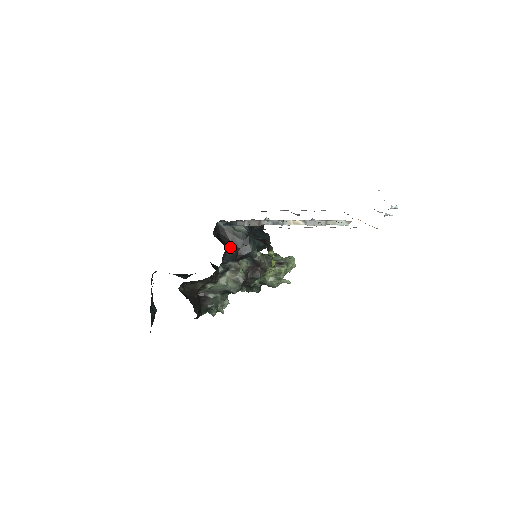
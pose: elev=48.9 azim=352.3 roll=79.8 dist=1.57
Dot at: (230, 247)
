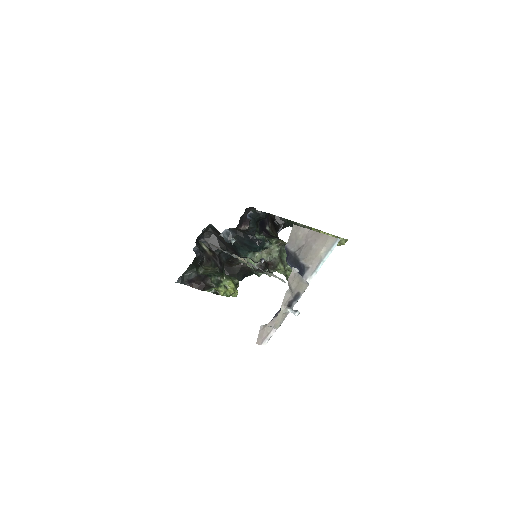
Dot at: (226, 247)
